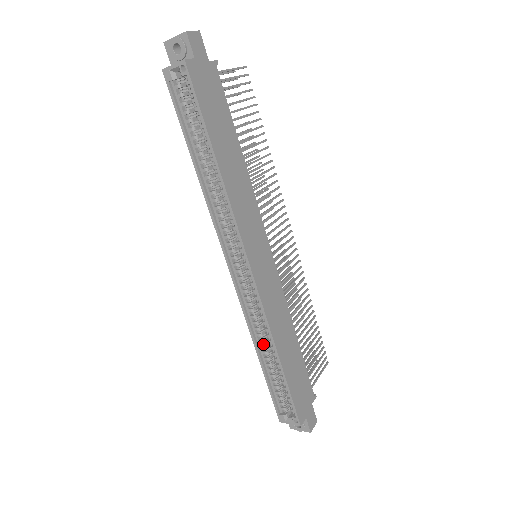
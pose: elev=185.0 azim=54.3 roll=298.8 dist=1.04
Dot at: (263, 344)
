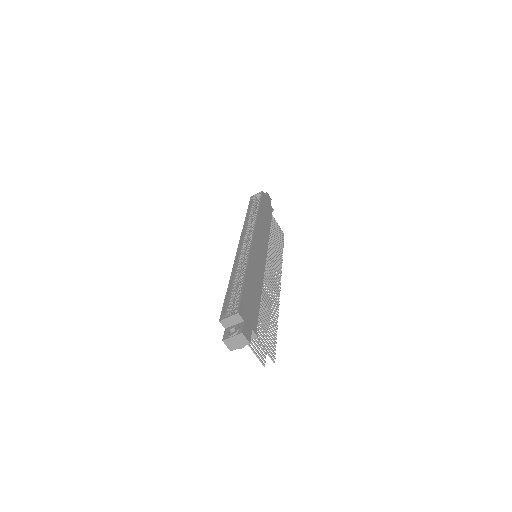
Dot at: (238, 275)
